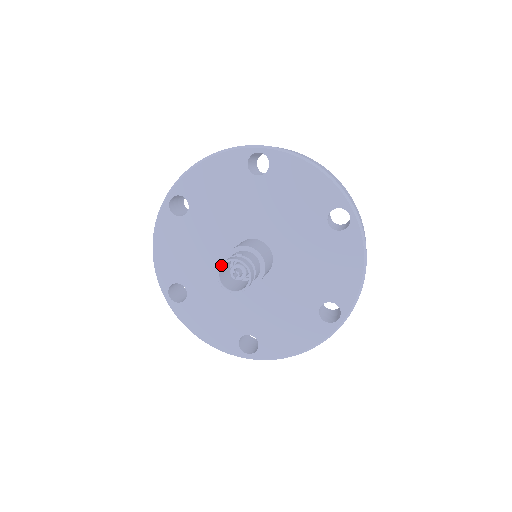
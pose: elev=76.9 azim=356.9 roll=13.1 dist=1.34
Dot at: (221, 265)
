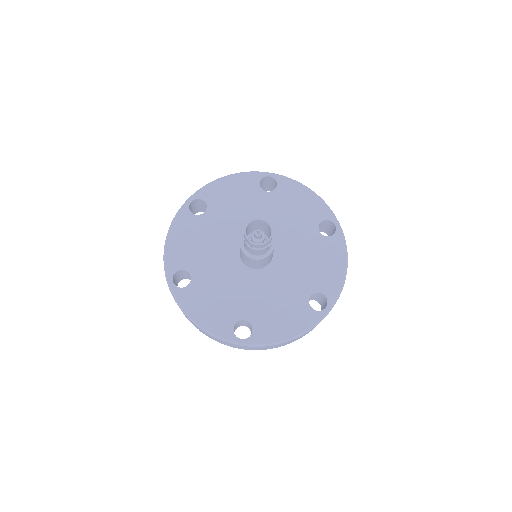
Dot at: (245, 234)
